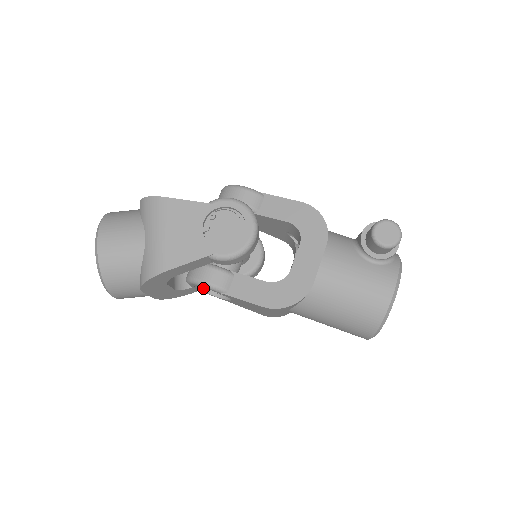
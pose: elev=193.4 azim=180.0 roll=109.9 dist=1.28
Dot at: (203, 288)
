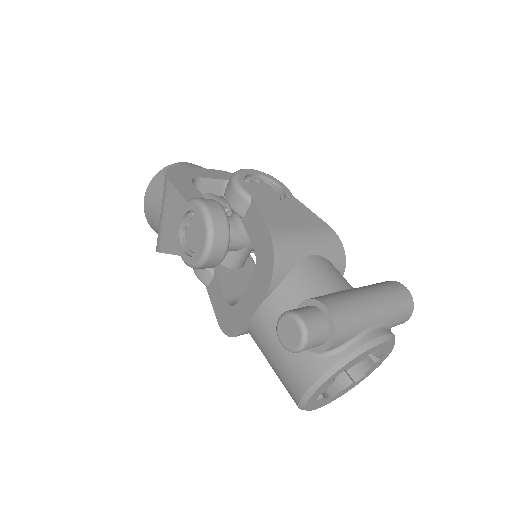
Dot at: occluded
